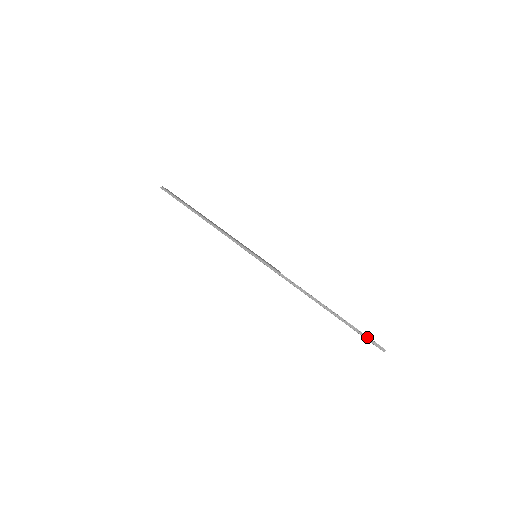
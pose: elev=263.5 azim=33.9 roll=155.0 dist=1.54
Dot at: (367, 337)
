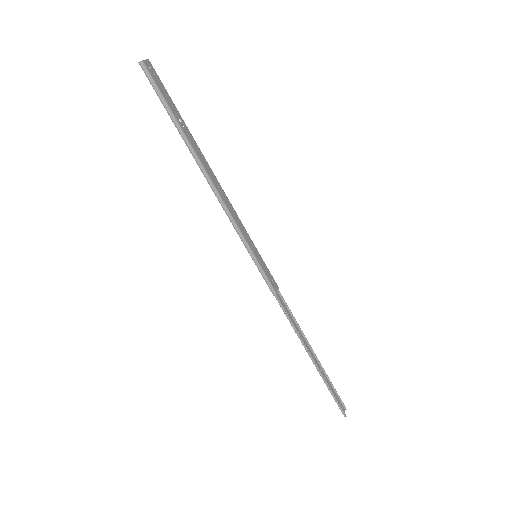
Dot at: occluded
